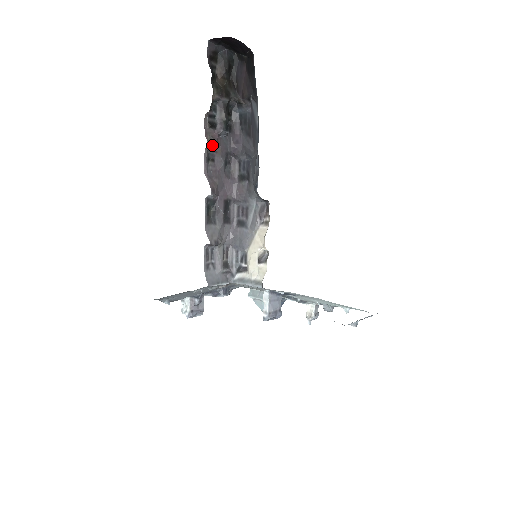
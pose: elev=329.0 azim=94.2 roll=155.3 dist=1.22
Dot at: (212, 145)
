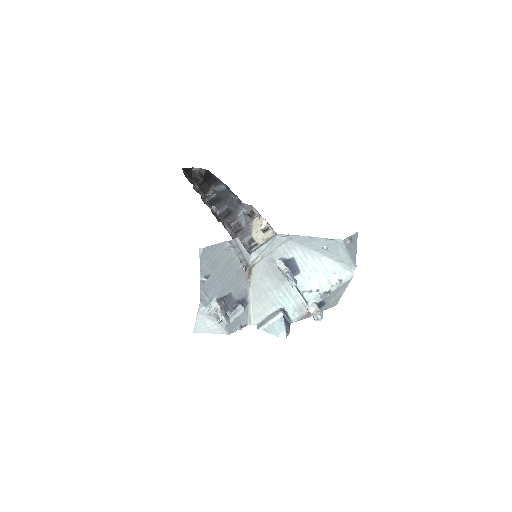
Dot at: (203, 193)
